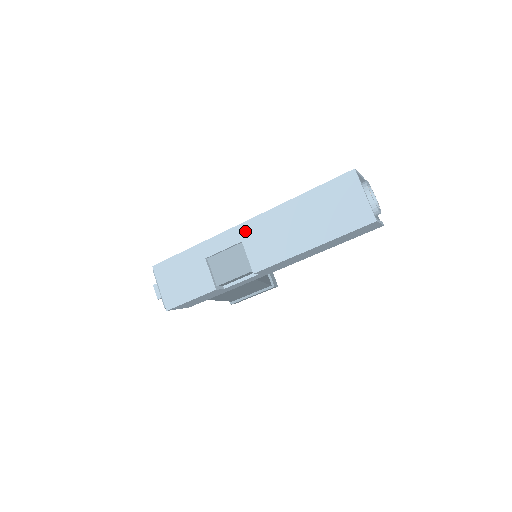
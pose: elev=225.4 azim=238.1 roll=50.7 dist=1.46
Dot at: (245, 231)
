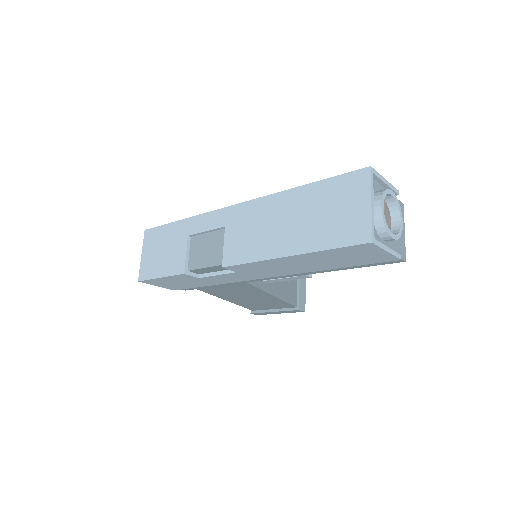
Dot at: (232, 215)
